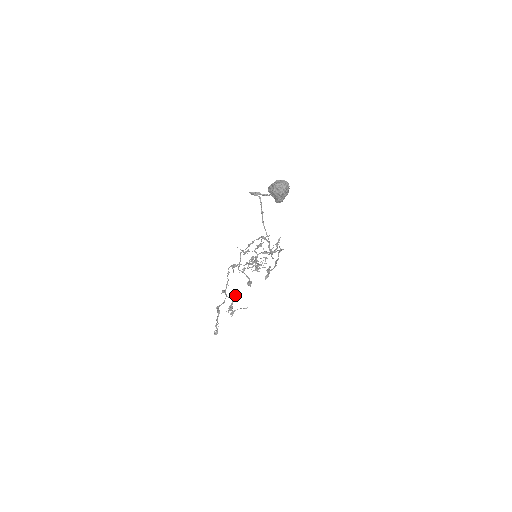
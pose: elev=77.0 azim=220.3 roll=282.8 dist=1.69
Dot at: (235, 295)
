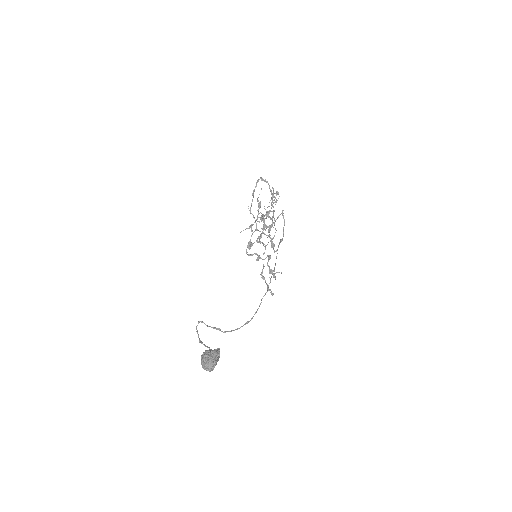
Dot at: (268, 258)
